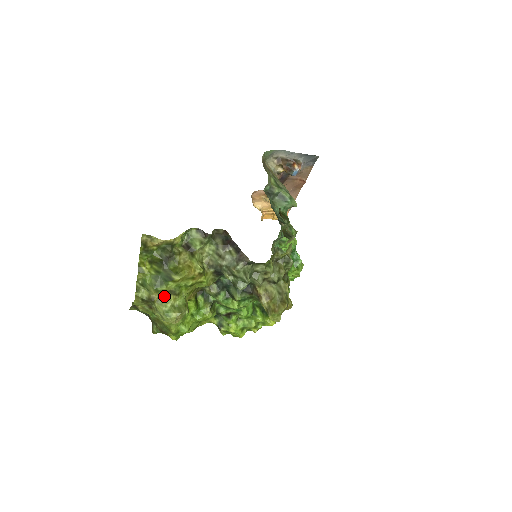
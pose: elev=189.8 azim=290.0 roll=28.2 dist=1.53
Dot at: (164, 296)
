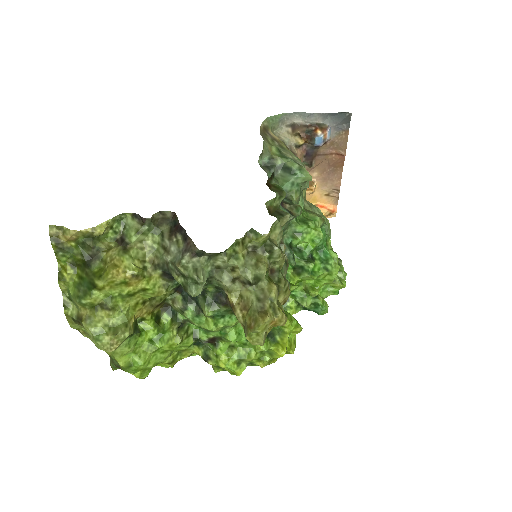
Dot at: (93, 312)
